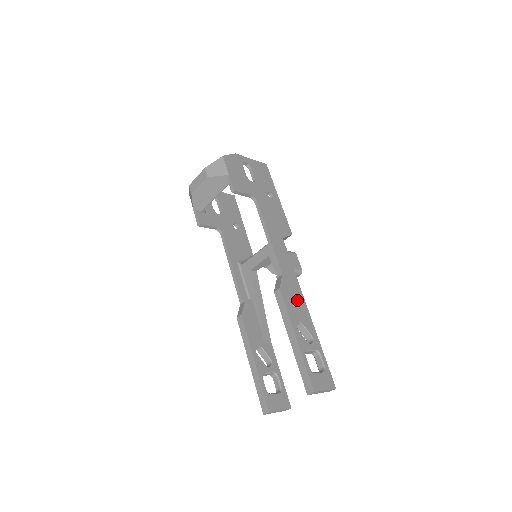
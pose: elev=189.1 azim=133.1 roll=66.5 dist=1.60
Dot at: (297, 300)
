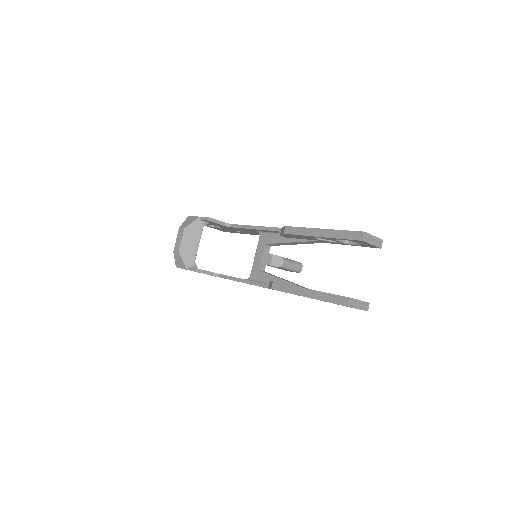
Dot at: occluded
